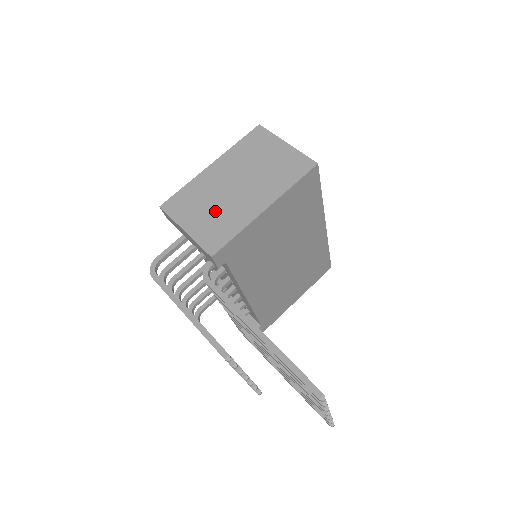
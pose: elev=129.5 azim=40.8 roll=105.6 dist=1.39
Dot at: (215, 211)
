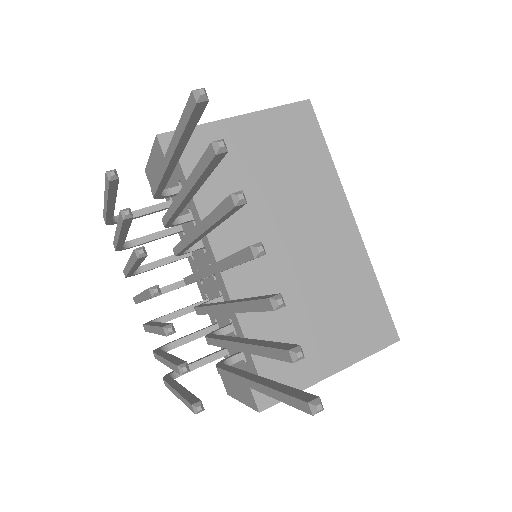
Dot at: occluded
